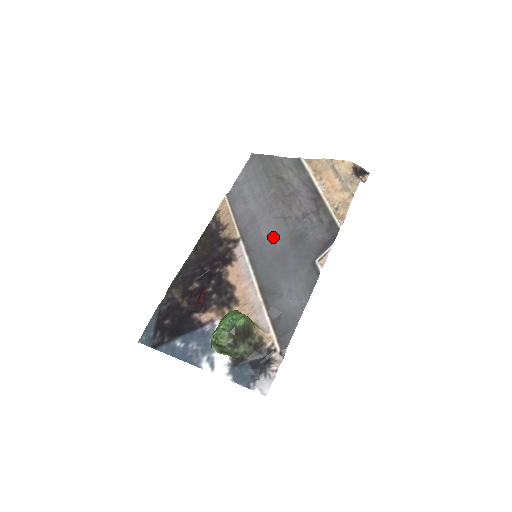
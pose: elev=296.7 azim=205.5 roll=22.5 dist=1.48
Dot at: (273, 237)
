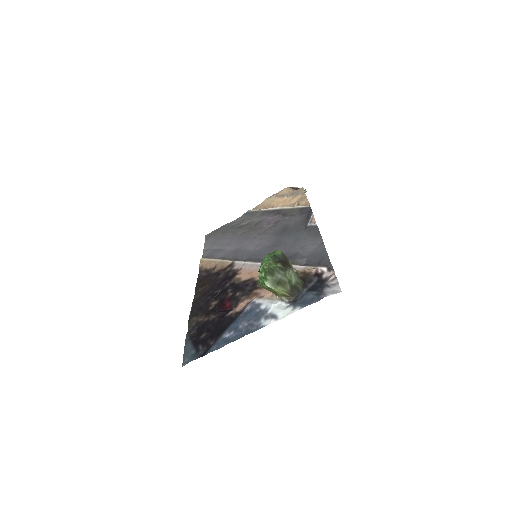
Dot at: (261, 244)
